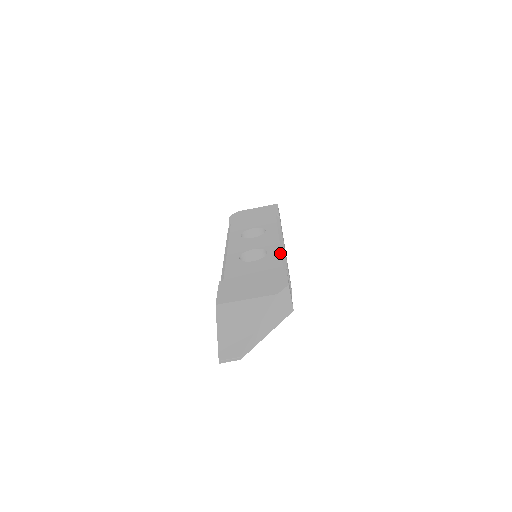
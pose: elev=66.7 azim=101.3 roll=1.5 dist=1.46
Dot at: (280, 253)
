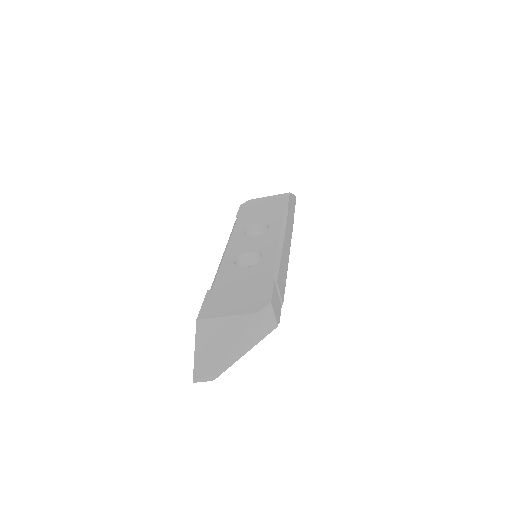
Dot at: (274, 259)
